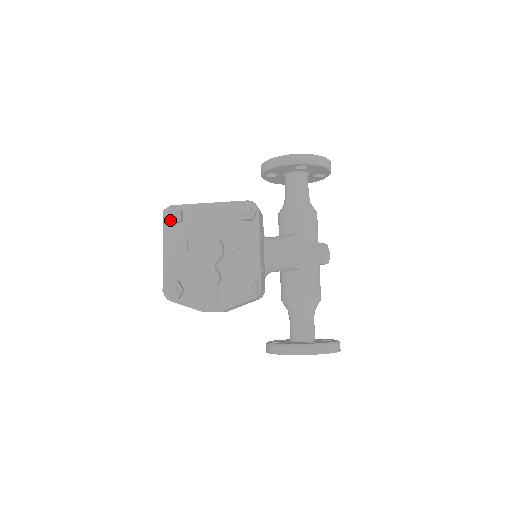
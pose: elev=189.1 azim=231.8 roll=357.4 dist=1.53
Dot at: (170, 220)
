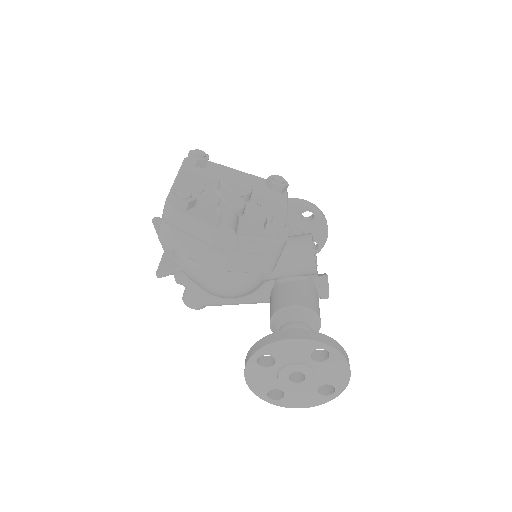
Dot at: (197, 156)
